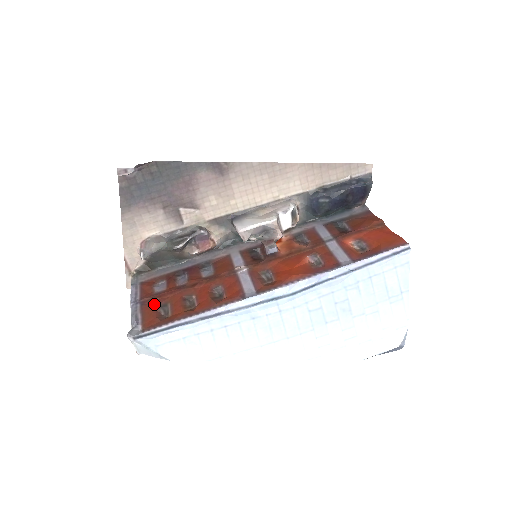
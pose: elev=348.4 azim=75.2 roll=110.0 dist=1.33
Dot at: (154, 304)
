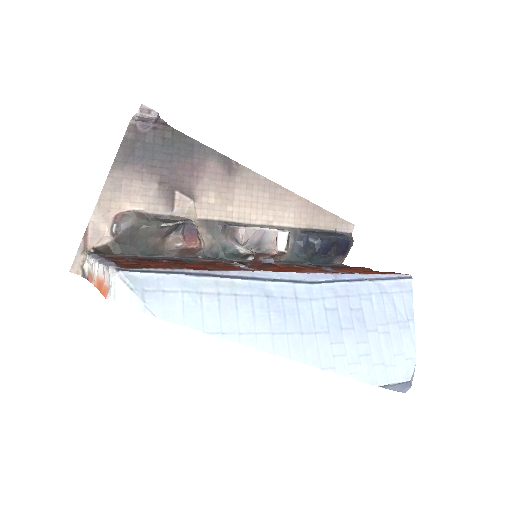
Dot at: (132, 264)
